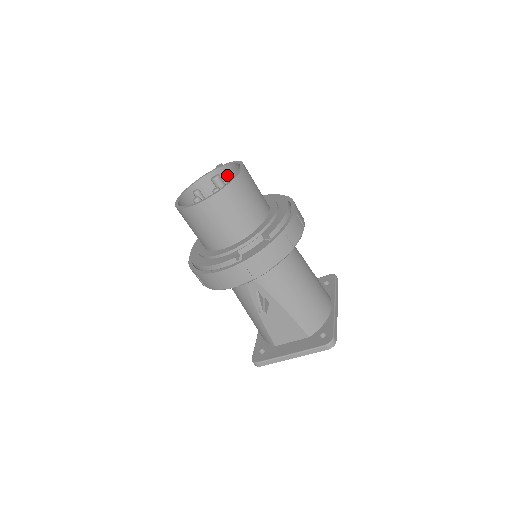
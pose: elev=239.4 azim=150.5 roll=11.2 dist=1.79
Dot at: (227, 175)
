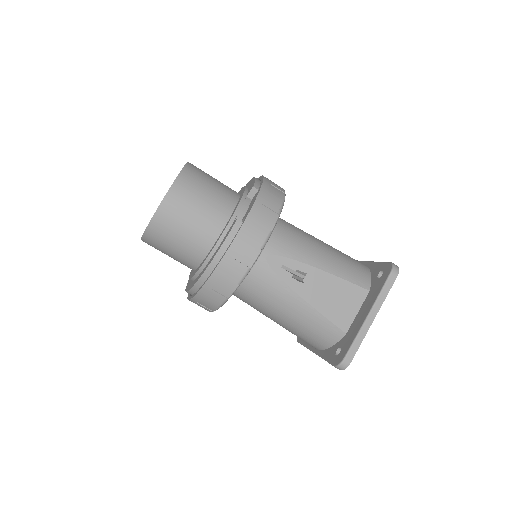
Dot at: occluded
